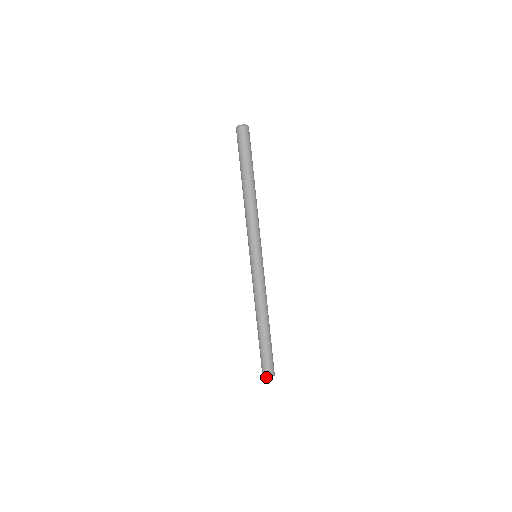
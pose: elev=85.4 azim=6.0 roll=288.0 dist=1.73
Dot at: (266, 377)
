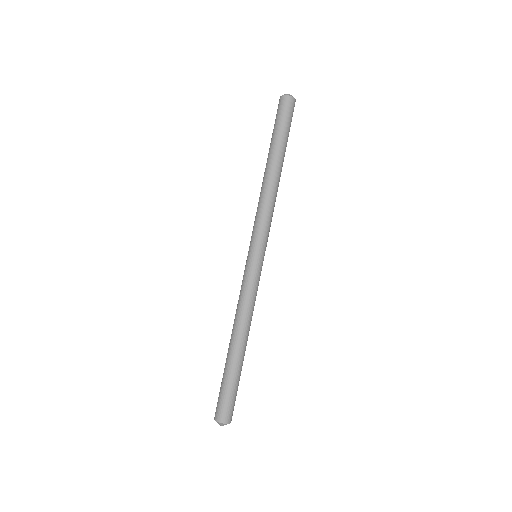
Dot at: (225, 423)
